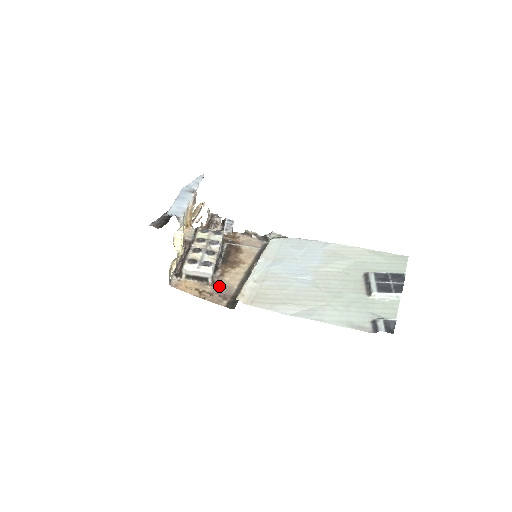
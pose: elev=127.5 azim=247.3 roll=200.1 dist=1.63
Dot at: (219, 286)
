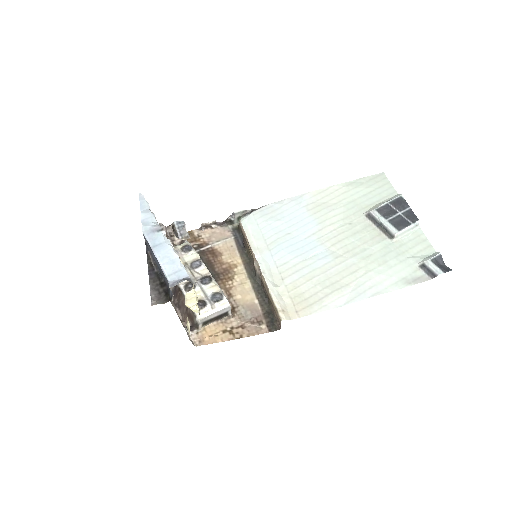
Dot at: (240, 311)
